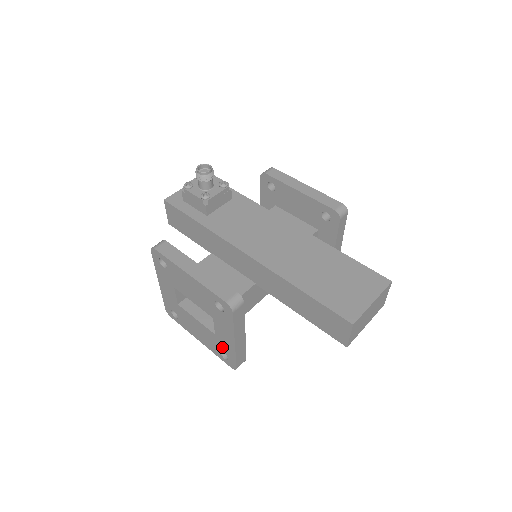
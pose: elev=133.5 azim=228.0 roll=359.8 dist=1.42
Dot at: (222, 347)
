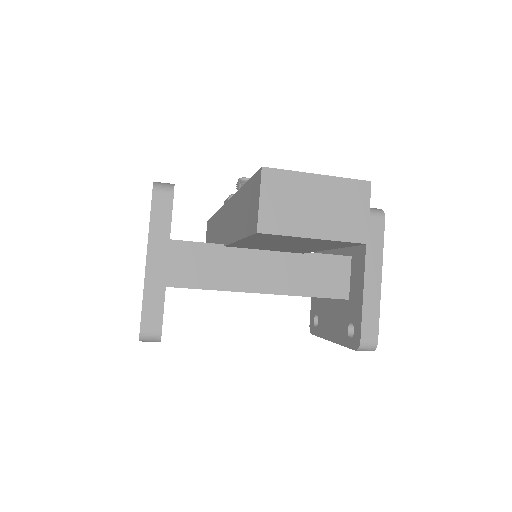
Dot at: occluded
